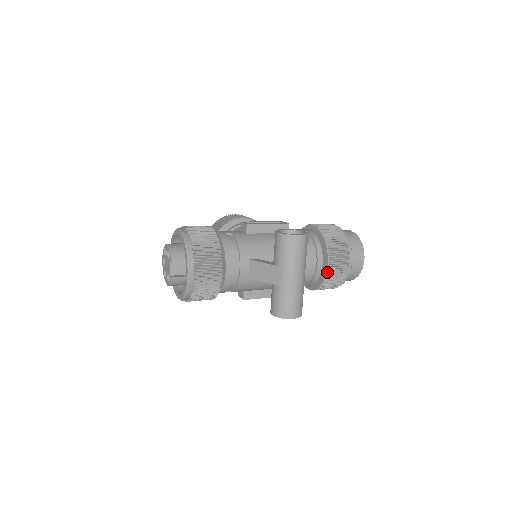
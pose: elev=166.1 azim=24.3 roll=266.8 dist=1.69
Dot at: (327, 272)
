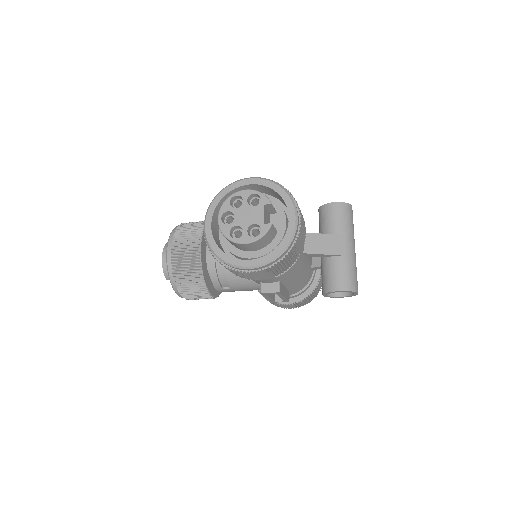
Dot at: (320, 275)
